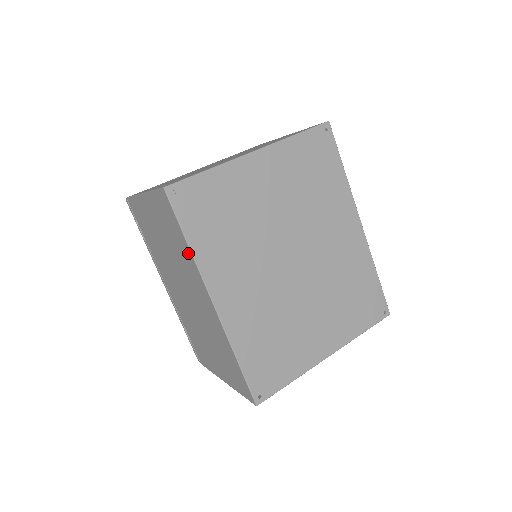
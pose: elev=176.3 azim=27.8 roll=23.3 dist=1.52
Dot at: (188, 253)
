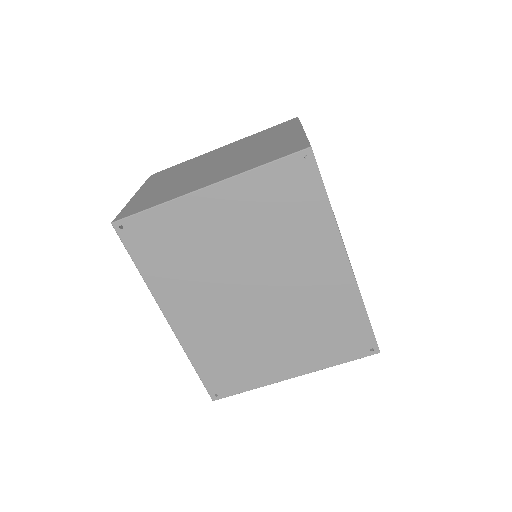
Dot at: occluded
